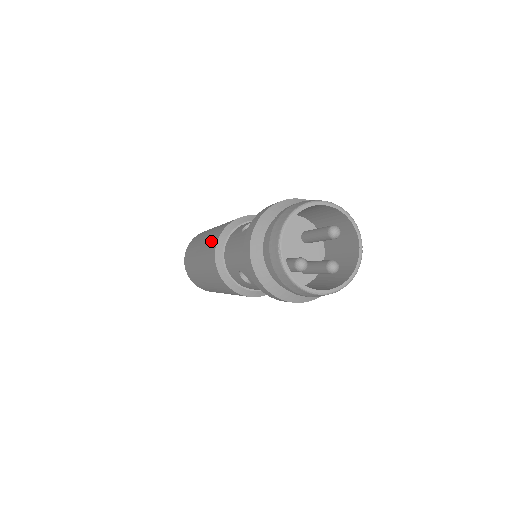
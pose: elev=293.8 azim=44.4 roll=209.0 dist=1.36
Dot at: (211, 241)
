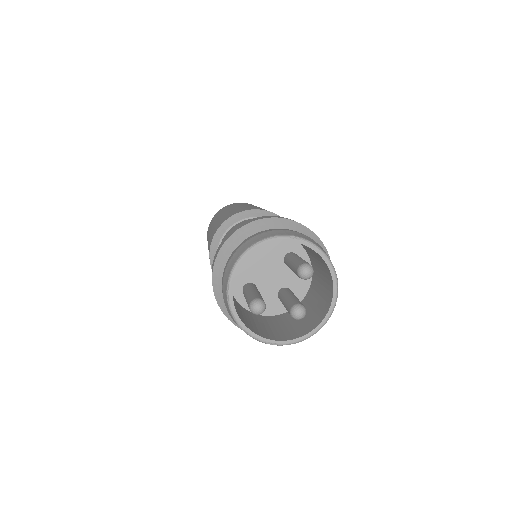
Dot at: (213, 231)
